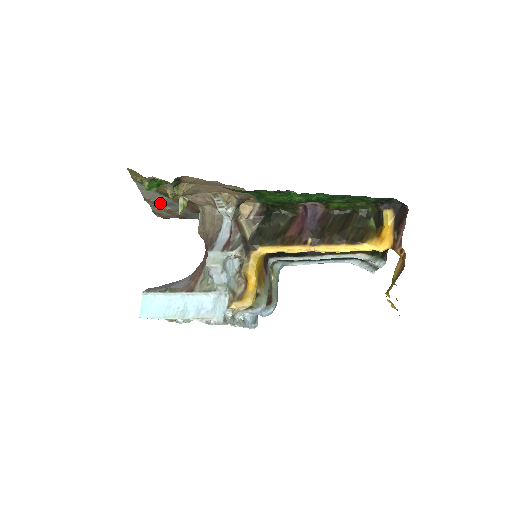
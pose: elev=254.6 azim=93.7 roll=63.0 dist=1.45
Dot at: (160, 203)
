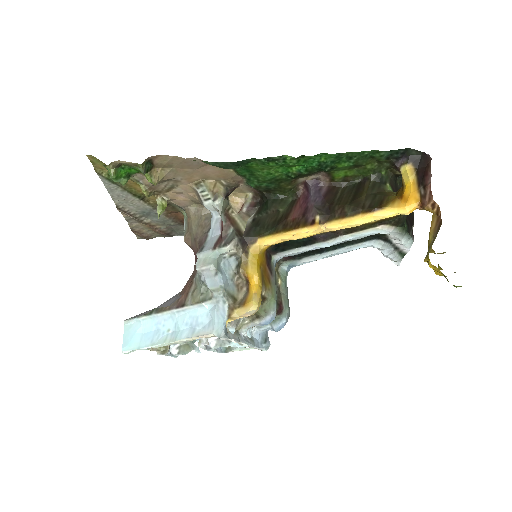
Dot at: (137, 213)
